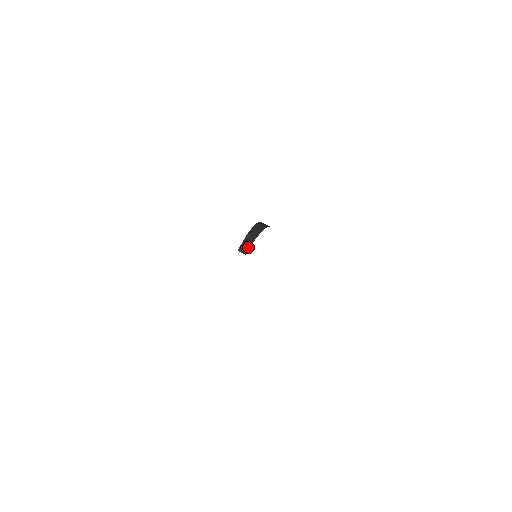
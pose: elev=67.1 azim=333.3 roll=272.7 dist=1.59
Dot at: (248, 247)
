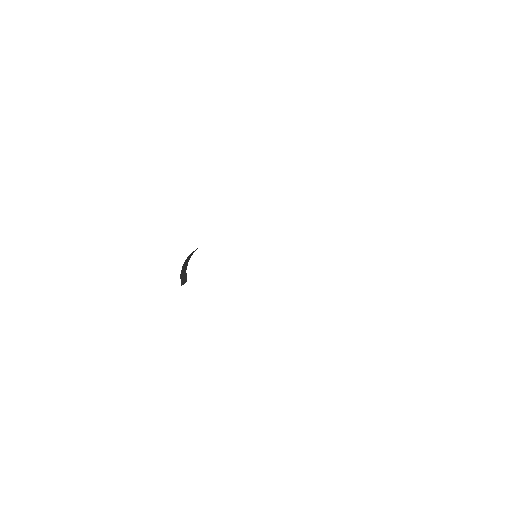
Dot at: (185, 275)
